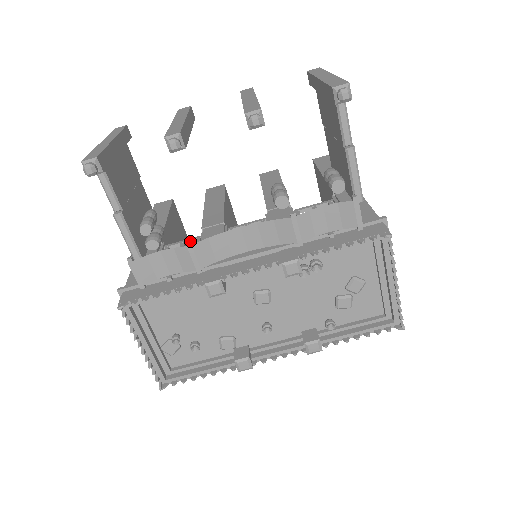
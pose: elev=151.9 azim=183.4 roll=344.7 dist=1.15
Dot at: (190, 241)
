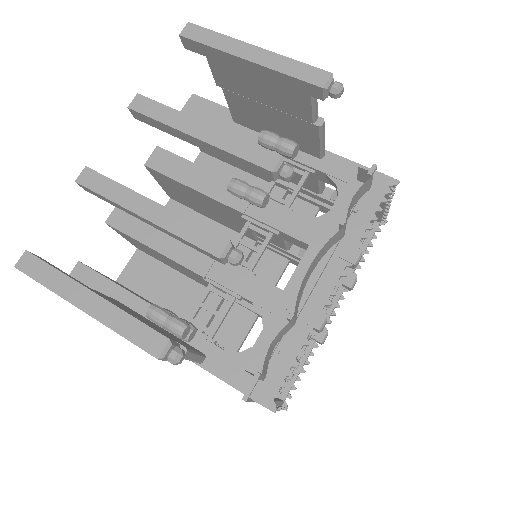
Dot at: (291, 315)
